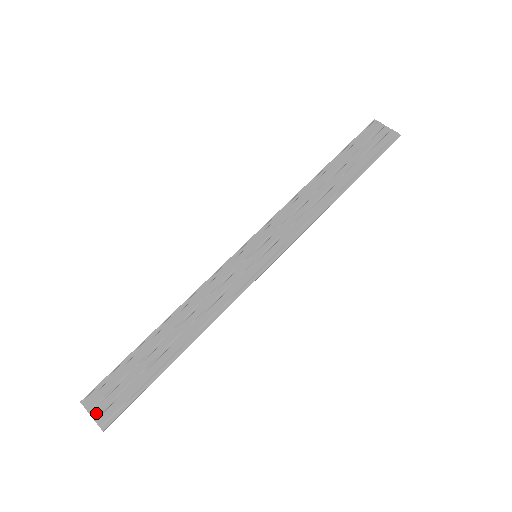
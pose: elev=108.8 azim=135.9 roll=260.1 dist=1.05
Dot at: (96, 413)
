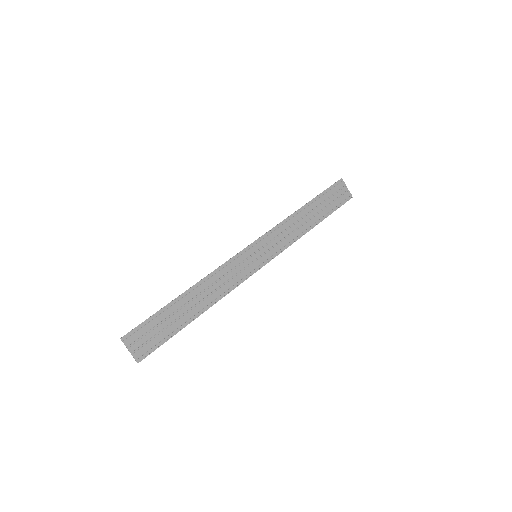
Dot at: (133, 349)
